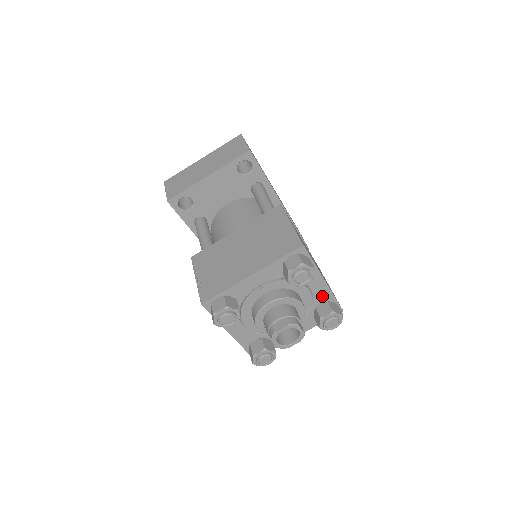
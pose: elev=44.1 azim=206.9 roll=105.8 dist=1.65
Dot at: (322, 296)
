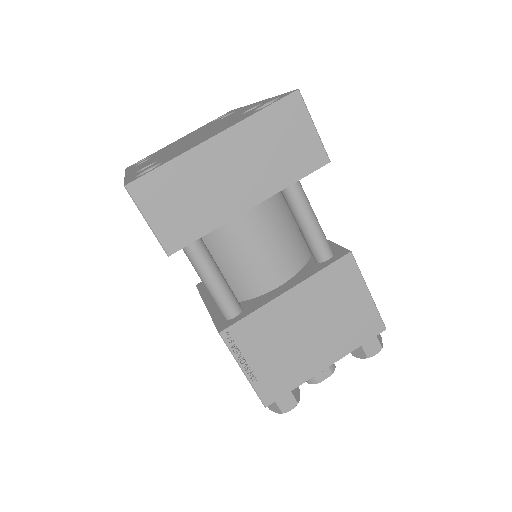
Dot at: occluded
